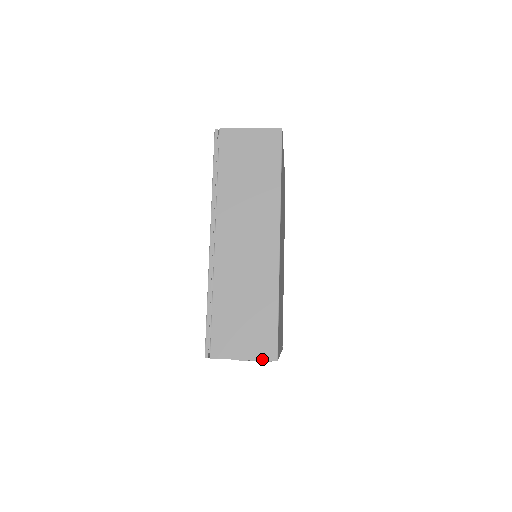
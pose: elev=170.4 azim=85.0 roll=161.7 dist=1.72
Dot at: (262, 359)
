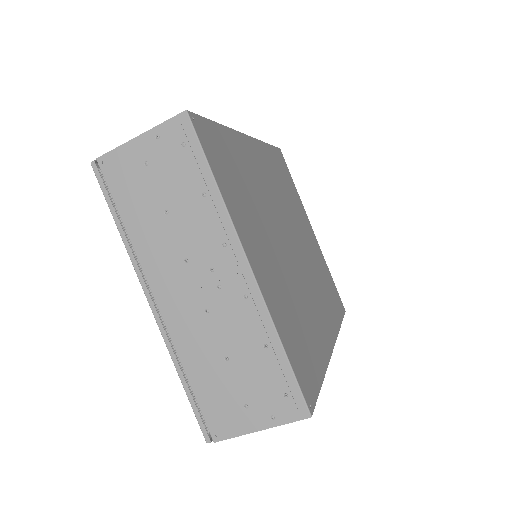
Dot at: (165, 122)
